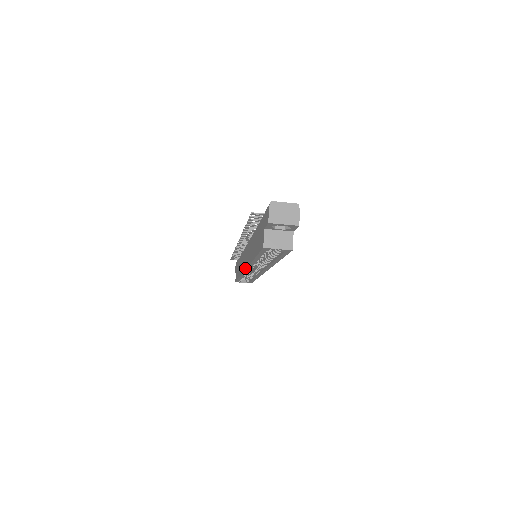
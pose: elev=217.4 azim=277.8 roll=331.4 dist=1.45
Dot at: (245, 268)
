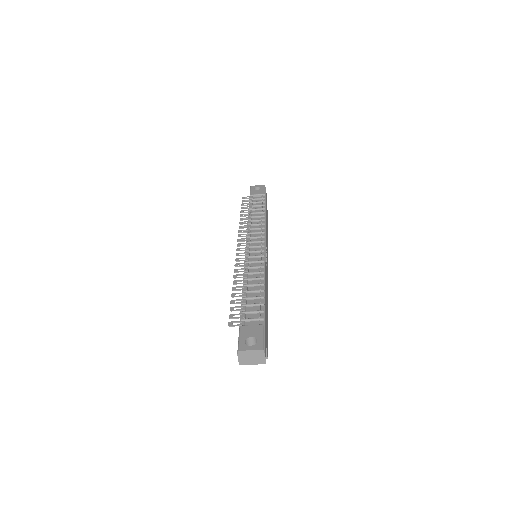
Dot at: occluded
